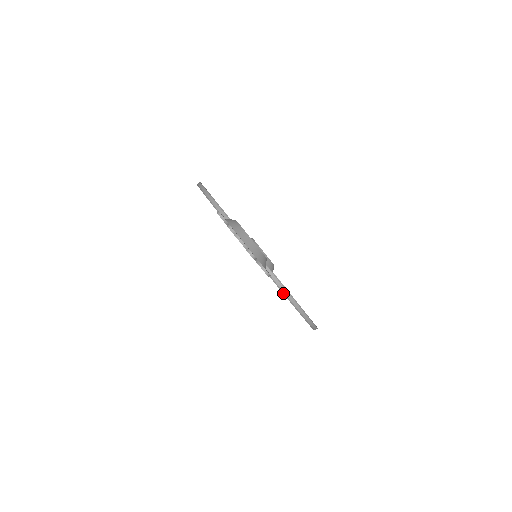
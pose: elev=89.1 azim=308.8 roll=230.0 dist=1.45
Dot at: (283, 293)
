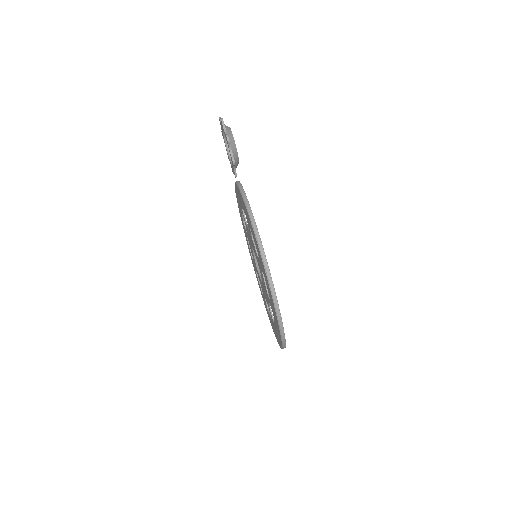
Dot at: (245, 203)
